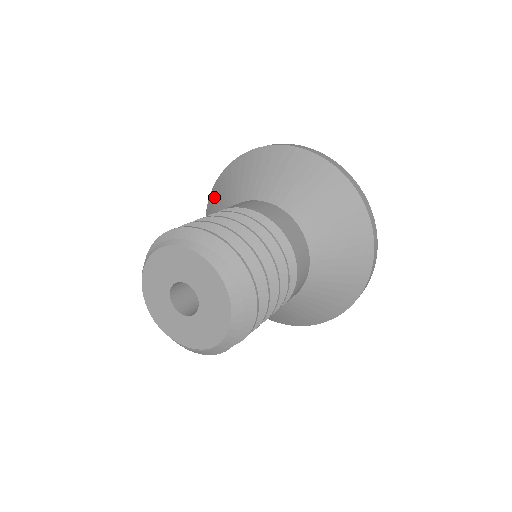
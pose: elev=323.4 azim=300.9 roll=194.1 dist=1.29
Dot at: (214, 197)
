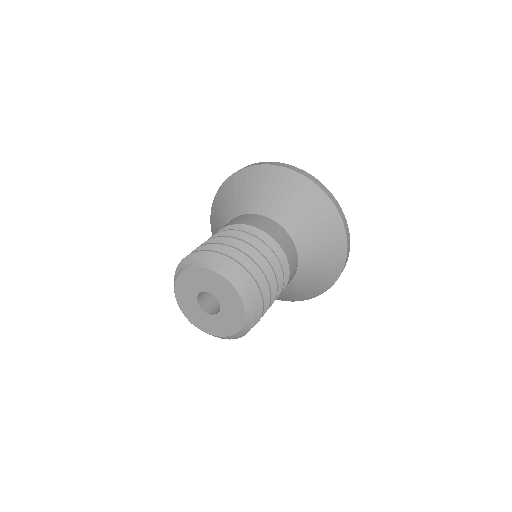
Dot at: (213, 219)
